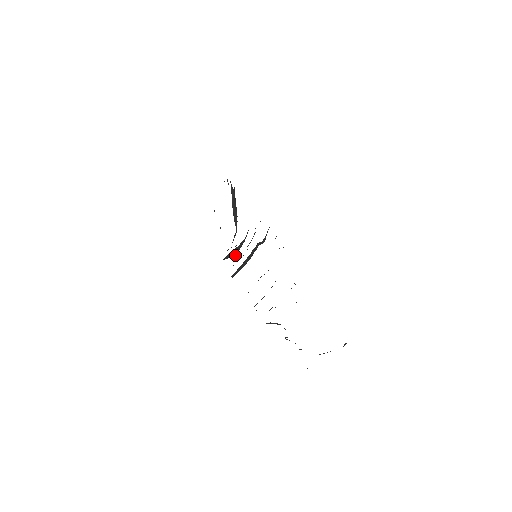
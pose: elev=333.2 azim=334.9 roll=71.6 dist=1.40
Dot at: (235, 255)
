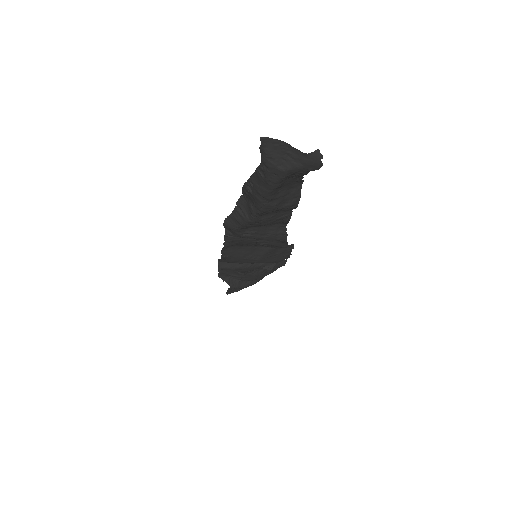
Dot at: (232, 287)
